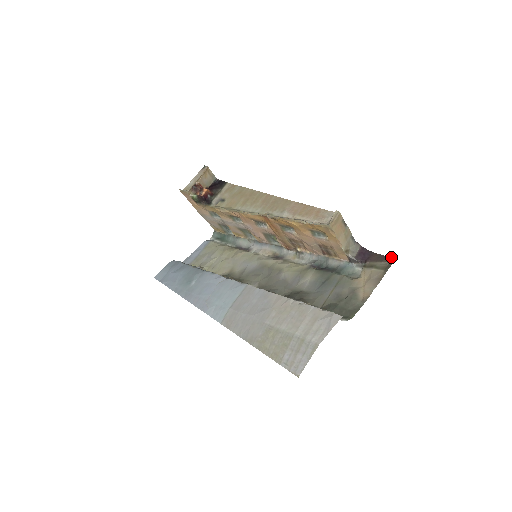
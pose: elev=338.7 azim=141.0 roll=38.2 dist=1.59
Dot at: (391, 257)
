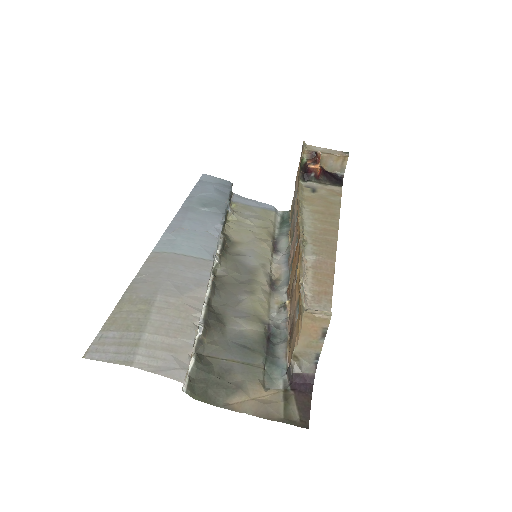
Dot at: occluded
